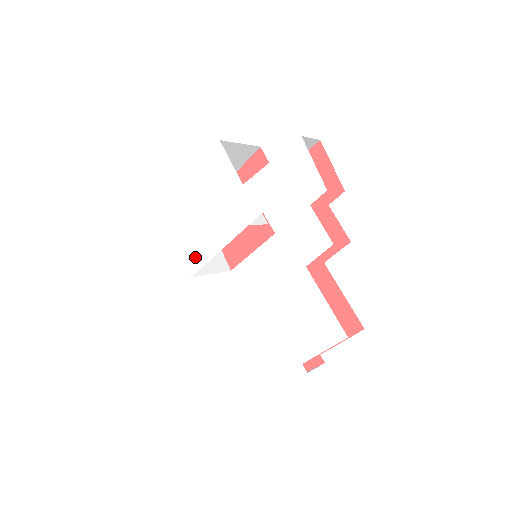
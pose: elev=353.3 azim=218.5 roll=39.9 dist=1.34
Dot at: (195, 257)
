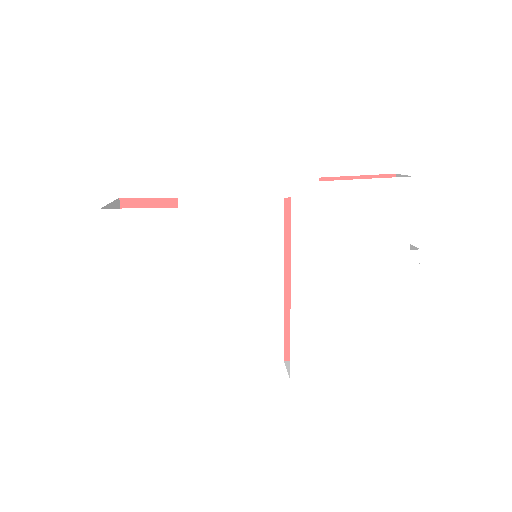
Dot at: (215, 335)
